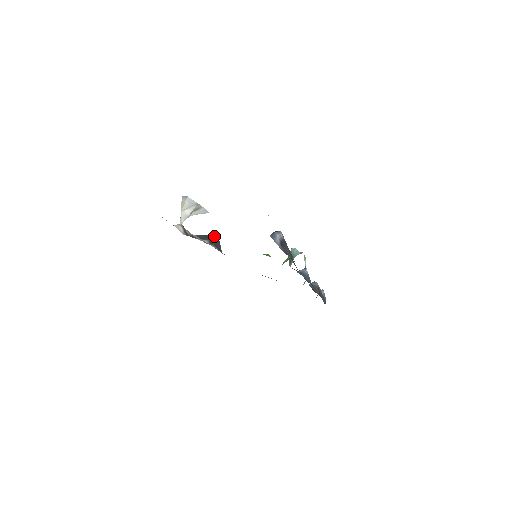
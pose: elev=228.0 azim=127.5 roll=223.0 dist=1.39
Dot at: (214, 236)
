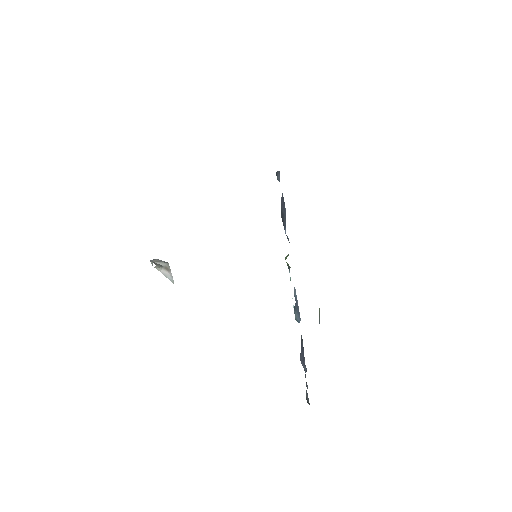
Dot at: occluded
